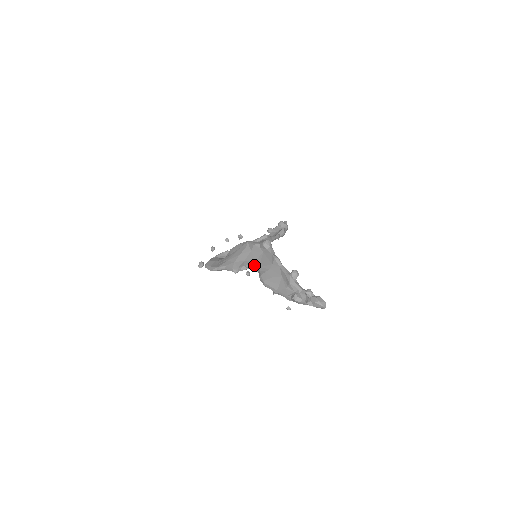
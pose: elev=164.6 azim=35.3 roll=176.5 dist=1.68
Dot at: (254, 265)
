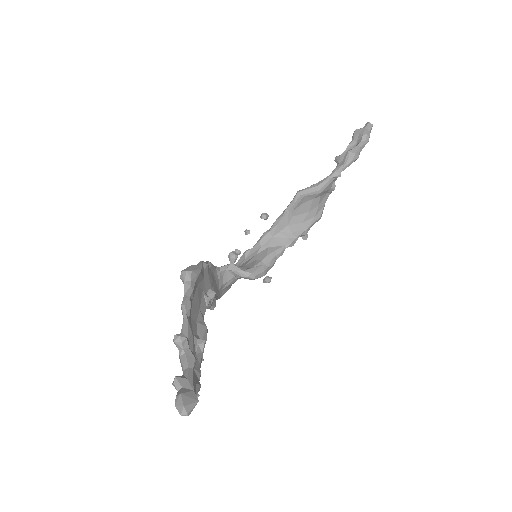
Dot at: occluded
